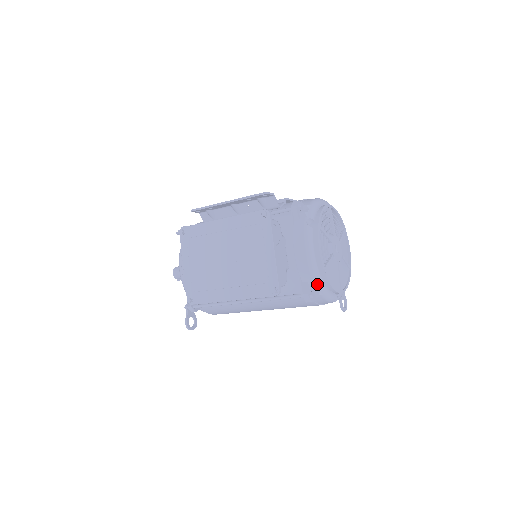
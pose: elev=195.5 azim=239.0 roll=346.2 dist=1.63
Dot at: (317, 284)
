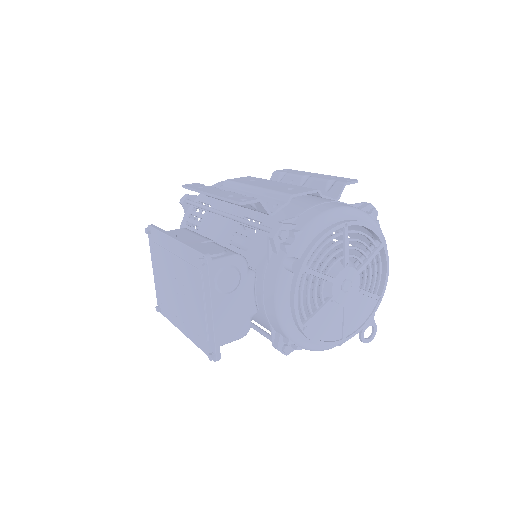
Dot at: (292, 340)
